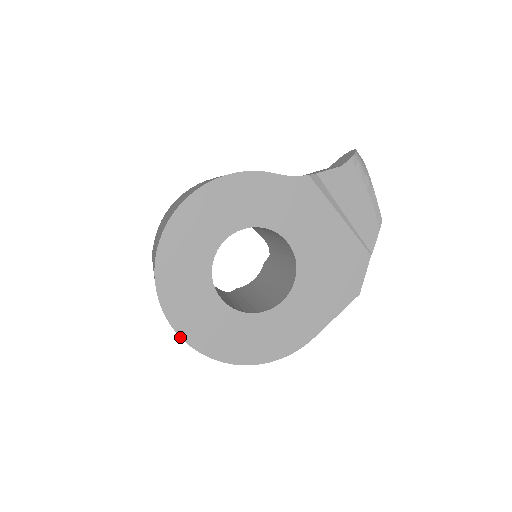
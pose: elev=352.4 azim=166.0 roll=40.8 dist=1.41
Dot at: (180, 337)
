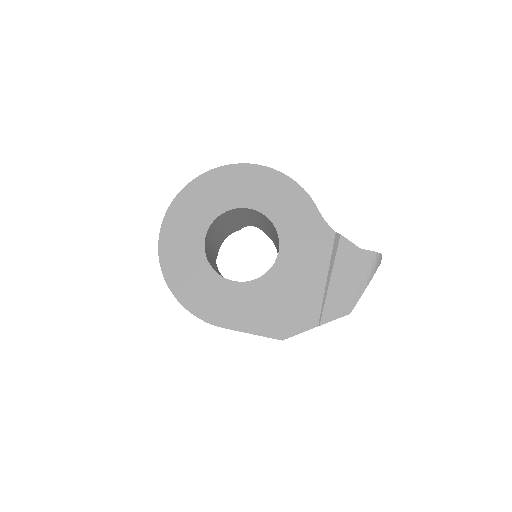
Dot at: (161, 227)
